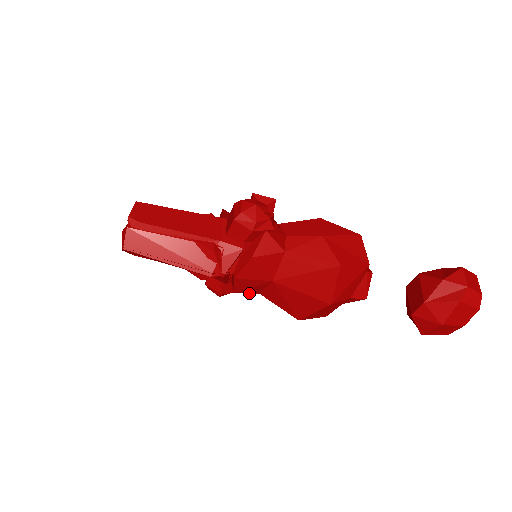
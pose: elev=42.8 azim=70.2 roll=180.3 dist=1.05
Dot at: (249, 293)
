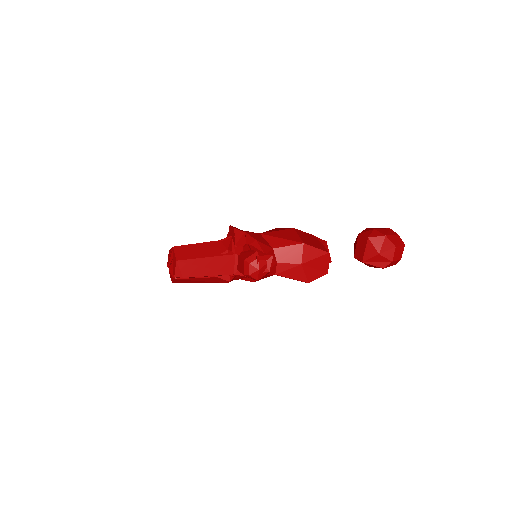
Dot at: occluded
